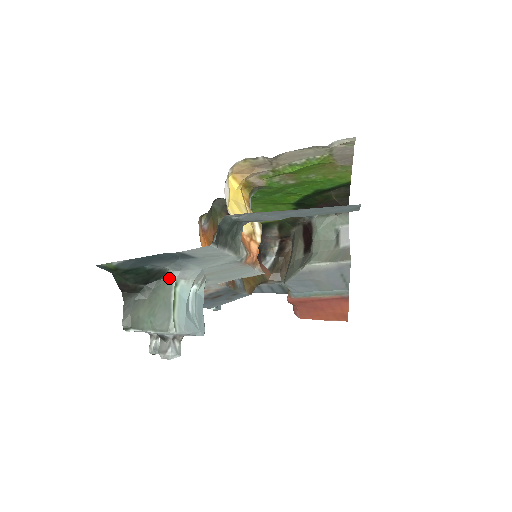
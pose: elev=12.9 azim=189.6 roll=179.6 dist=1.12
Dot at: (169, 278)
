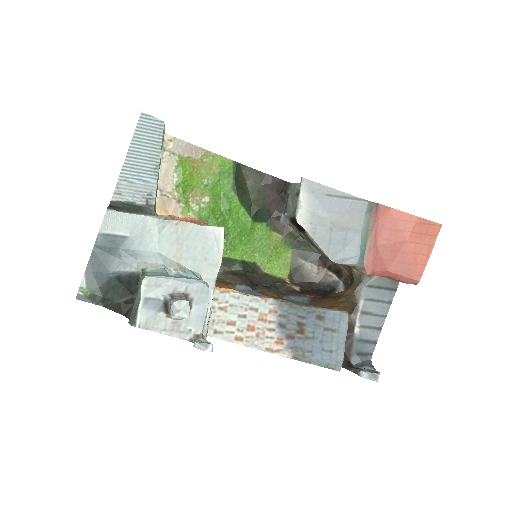
Dot at: occluded
